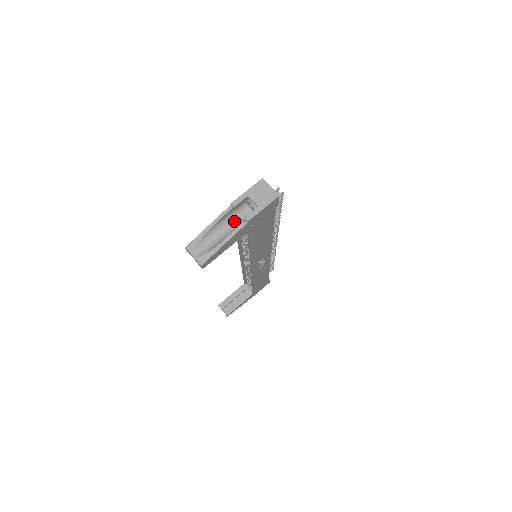
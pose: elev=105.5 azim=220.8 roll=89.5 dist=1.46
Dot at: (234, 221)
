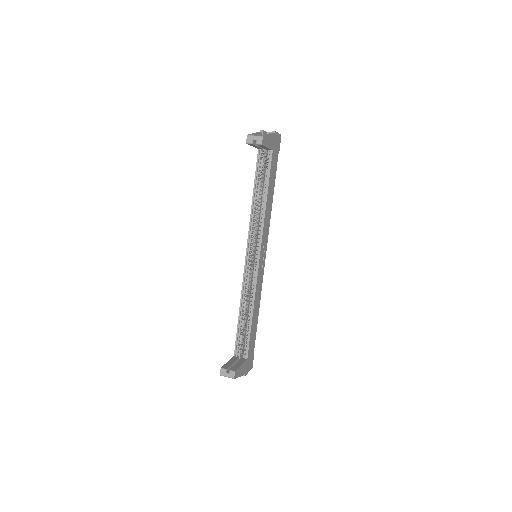
Dot at: occluded
